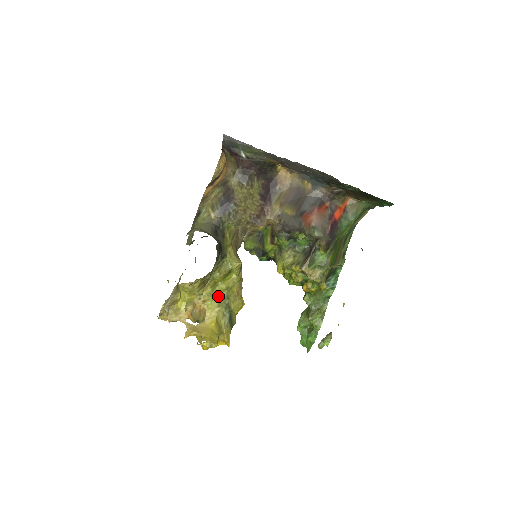
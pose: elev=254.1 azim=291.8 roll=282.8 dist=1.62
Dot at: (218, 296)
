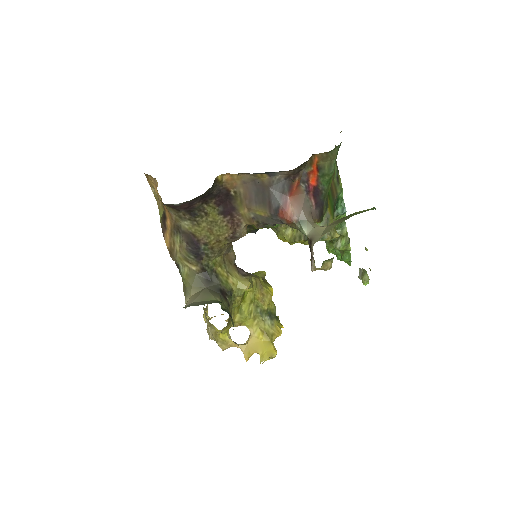
Dot at: (248, 314)
